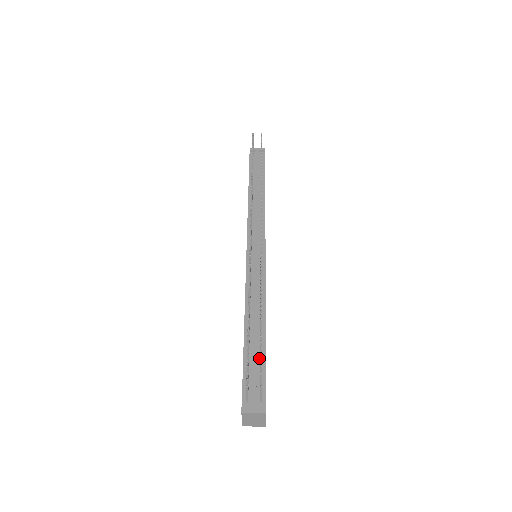
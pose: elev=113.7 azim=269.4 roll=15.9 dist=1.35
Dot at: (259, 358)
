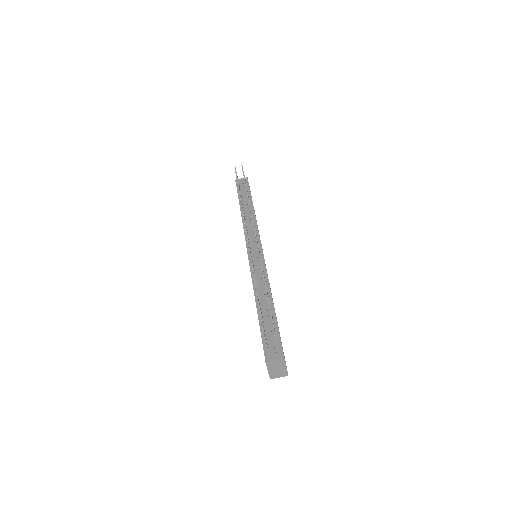
Dot at: occluded
